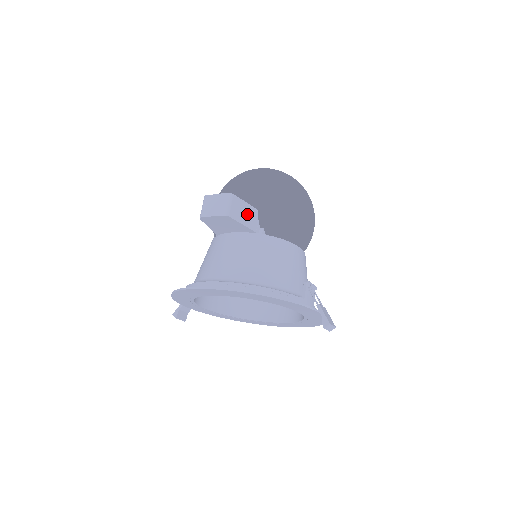
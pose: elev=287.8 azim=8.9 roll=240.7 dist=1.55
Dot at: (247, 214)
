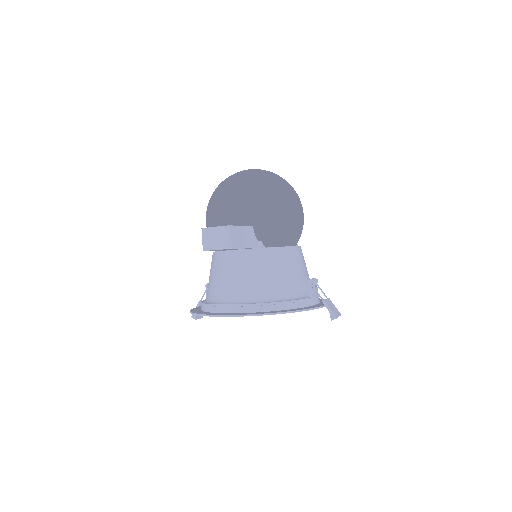
Dot at: (245, 236)
